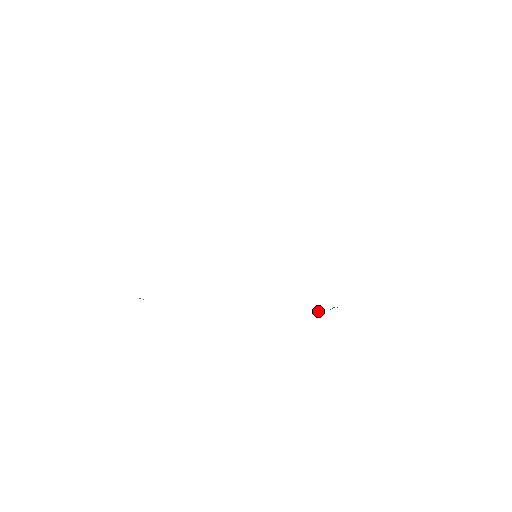
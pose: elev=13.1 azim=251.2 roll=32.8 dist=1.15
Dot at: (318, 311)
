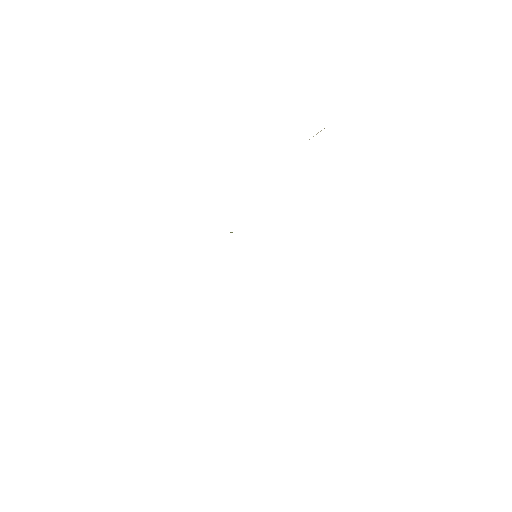
Dot at: occluded
